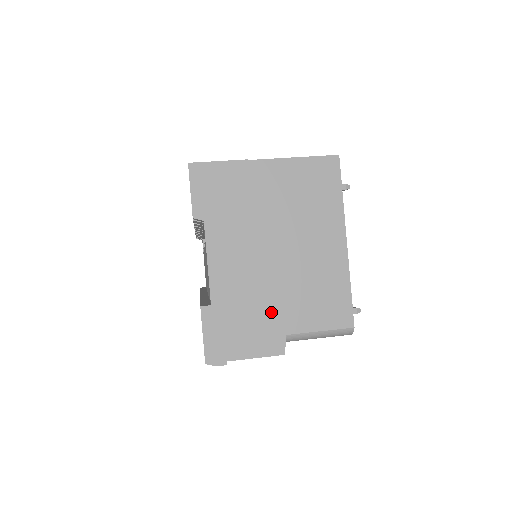
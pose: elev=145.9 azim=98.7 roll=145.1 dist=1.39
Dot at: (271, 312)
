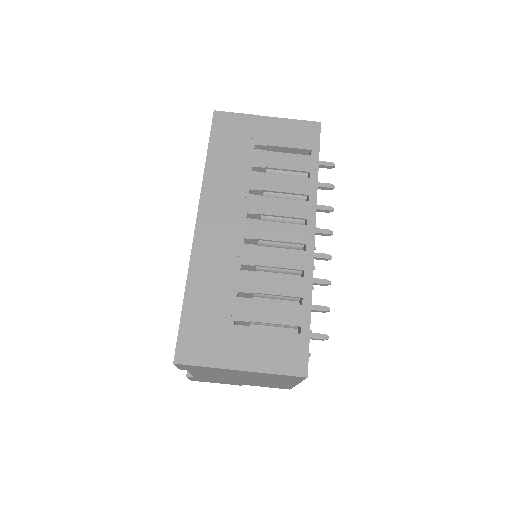
Dot at: (234, 382)
